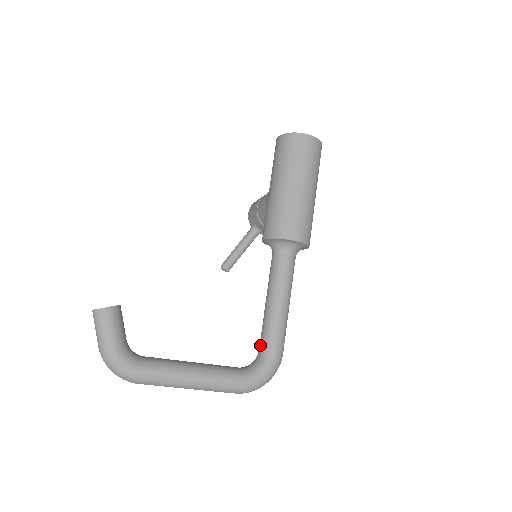
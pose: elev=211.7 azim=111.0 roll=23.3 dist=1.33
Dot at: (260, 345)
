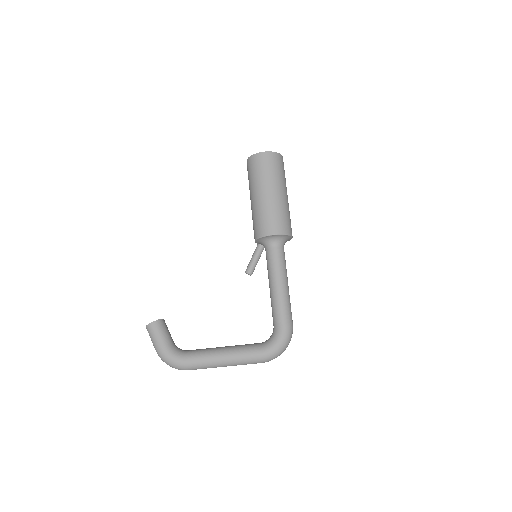
Dot at: (273, 322)
